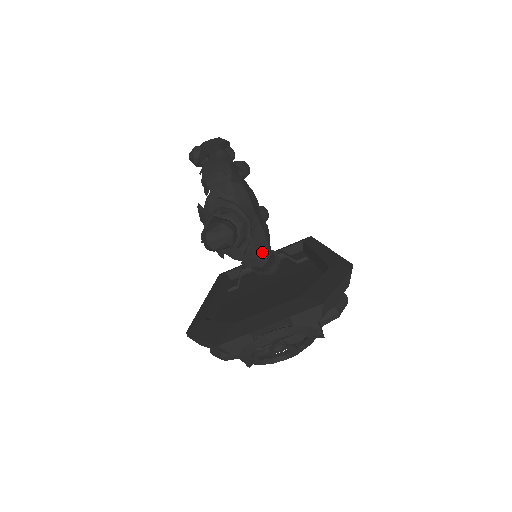
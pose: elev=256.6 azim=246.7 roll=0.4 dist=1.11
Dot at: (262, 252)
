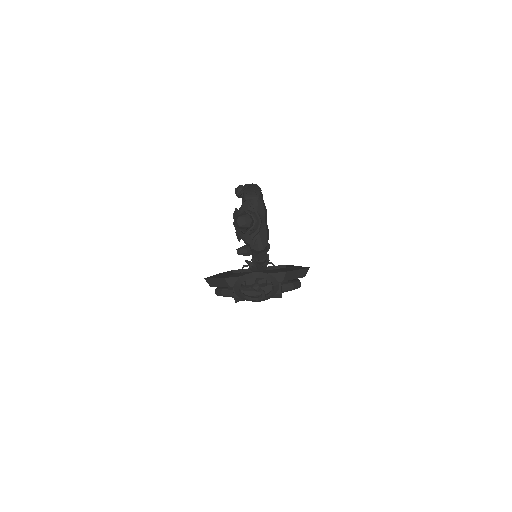
Dot at: (262, 242)
